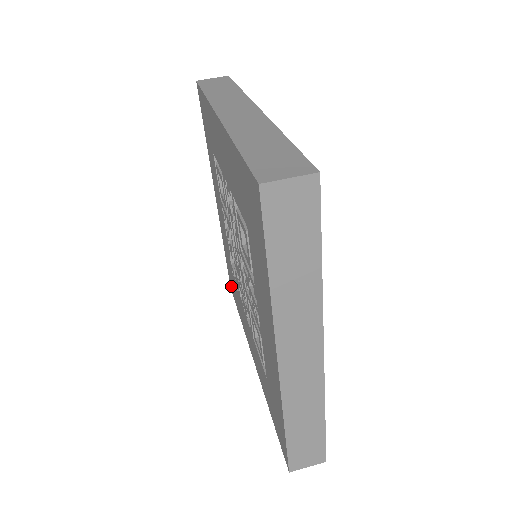
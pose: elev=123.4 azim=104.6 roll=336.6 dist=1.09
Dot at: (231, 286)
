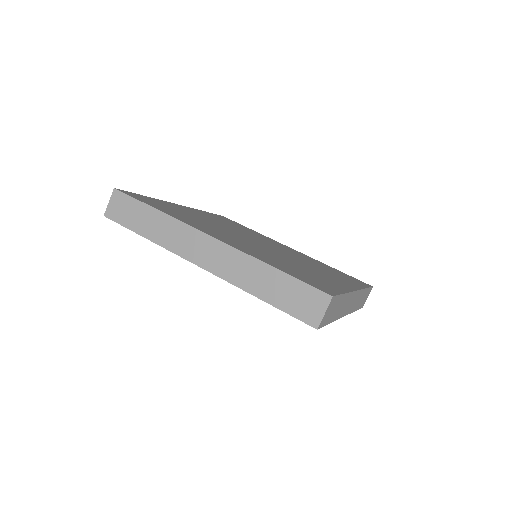
Dot at: occluded
